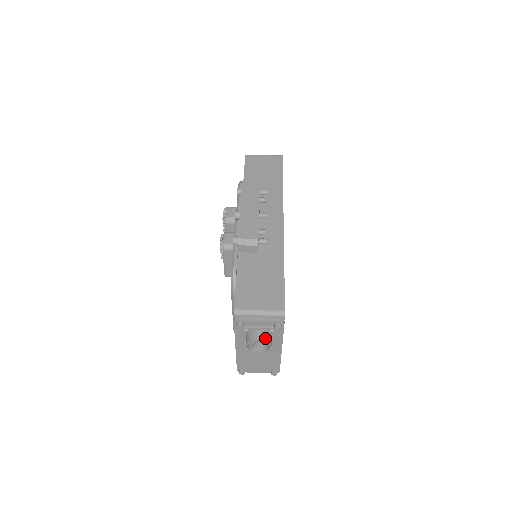
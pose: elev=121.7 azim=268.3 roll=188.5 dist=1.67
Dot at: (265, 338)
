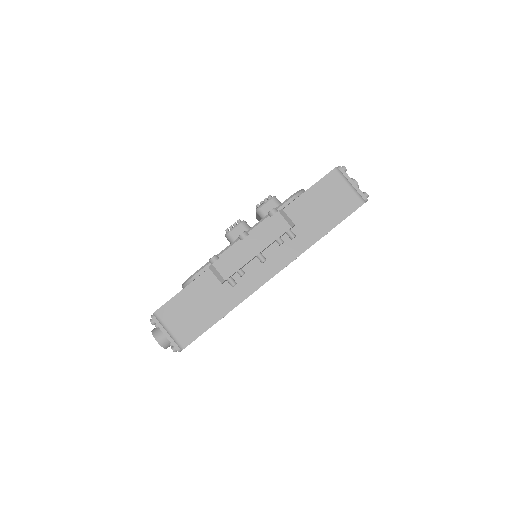
Dot at: (163, 344)
